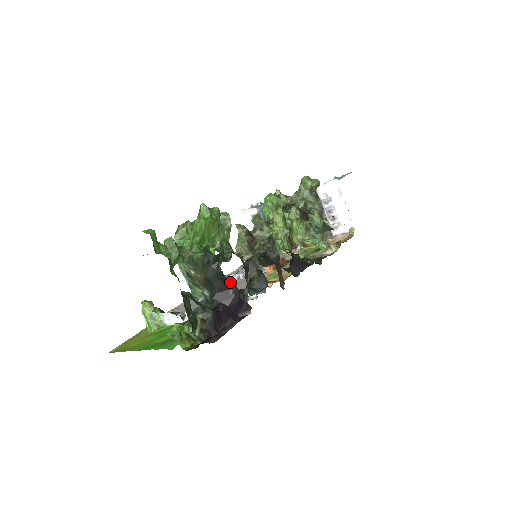
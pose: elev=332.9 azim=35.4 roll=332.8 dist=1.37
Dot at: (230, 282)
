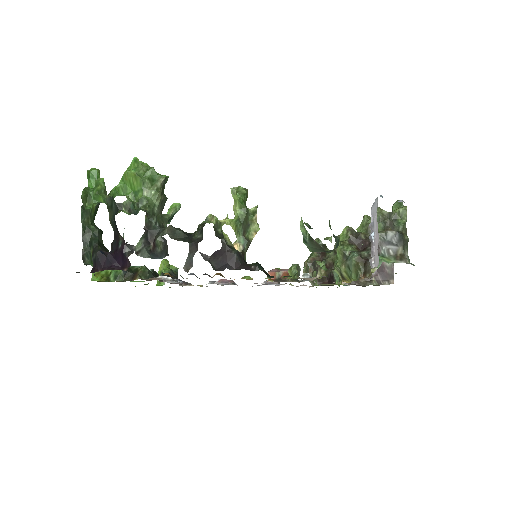
Dot at: occluded
